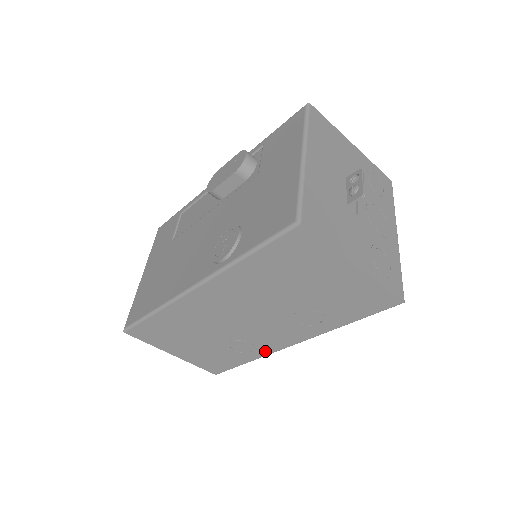
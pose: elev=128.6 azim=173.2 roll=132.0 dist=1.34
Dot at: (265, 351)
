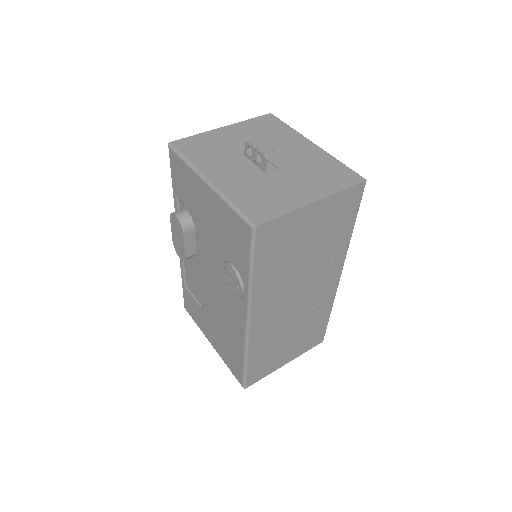
Dot at: (331, 297)
